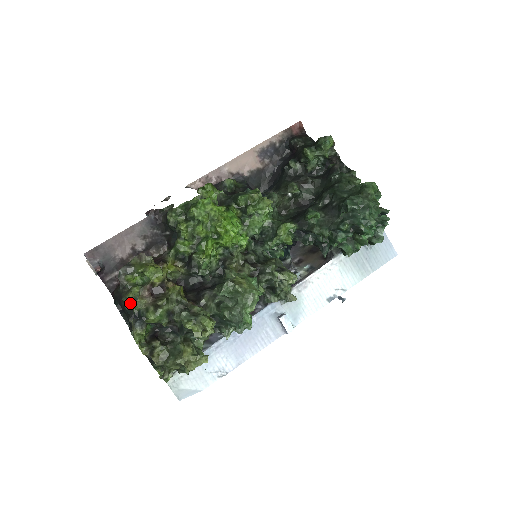
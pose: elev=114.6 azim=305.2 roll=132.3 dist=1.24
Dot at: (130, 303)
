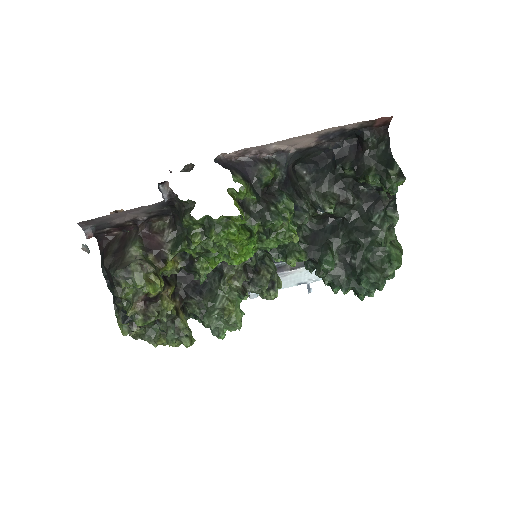
Dot at: (121, 300)
